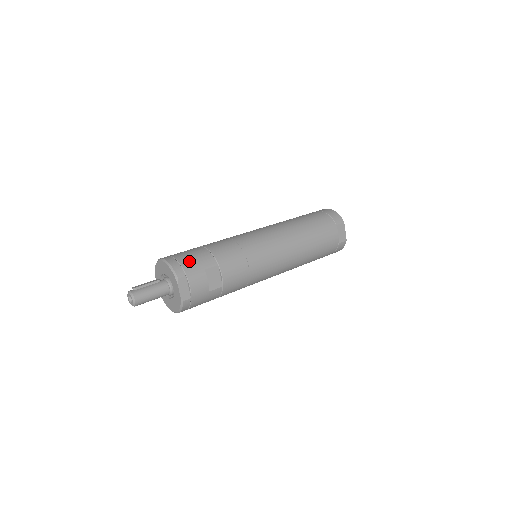
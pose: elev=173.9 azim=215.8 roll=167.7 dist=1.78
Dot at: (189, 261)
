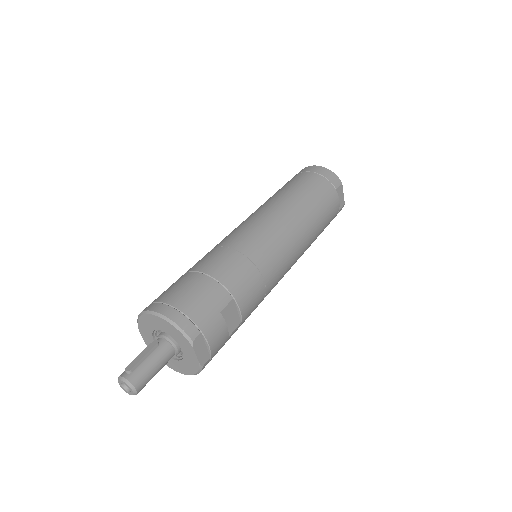
Dot at: (197, 307)
